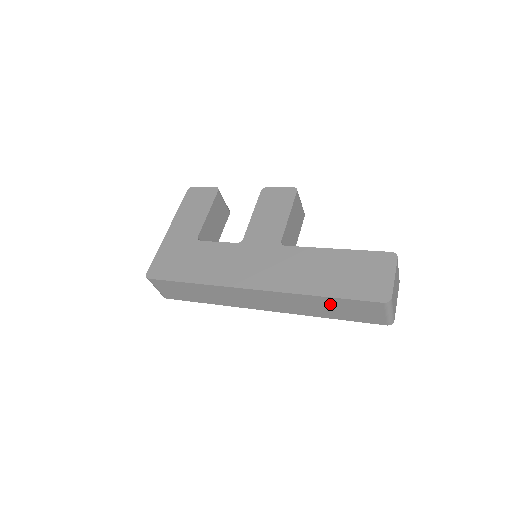
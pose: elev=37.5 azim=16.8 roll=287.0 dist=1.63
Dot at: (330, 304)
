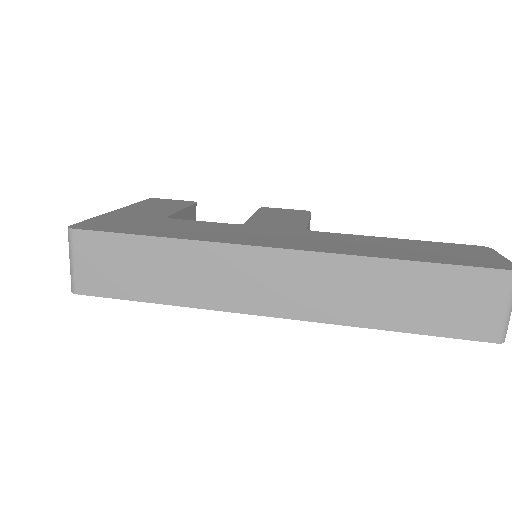
Dot at: (411, 283)
